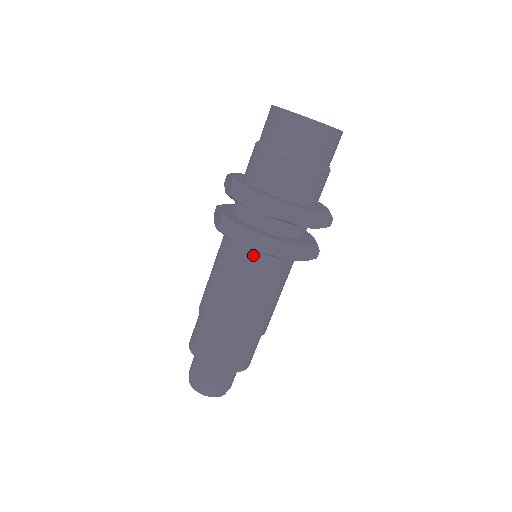
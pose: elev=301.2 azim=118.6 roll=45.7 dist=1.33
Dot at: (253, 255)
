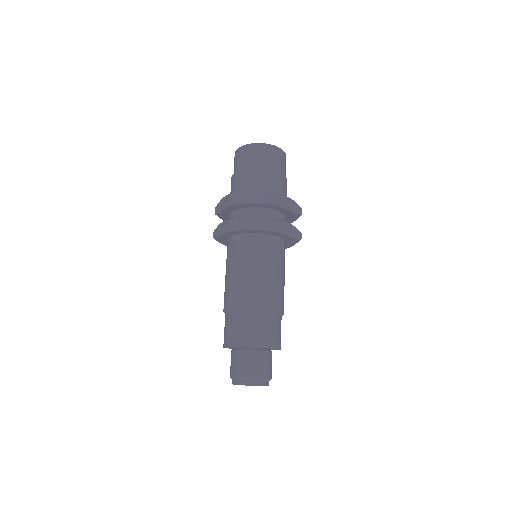
Dot at: (259, 239)
